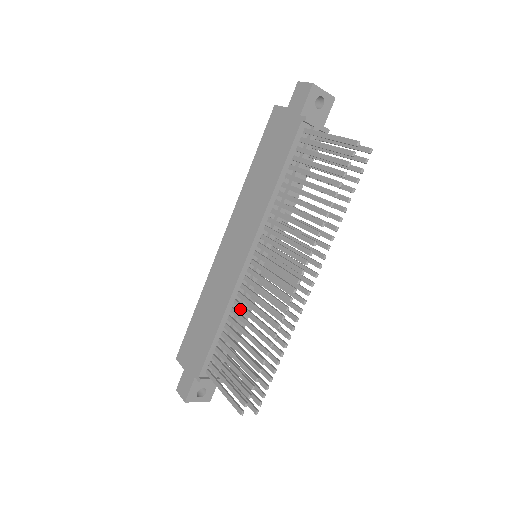
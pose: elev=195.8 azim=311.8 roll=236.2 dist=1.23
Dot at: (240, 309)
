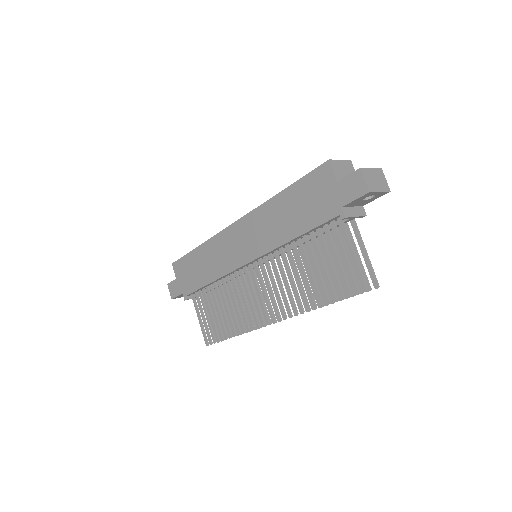
Dot at: occluded
